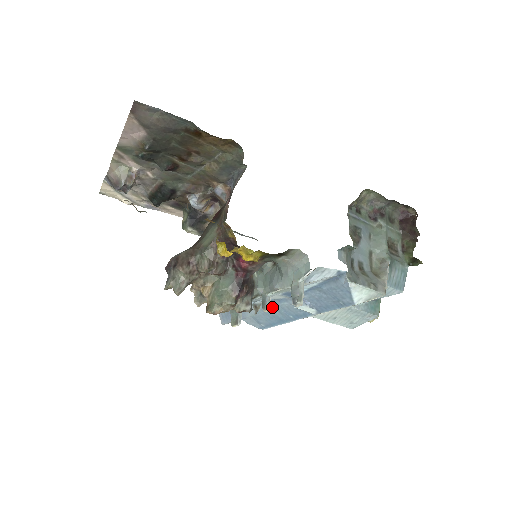
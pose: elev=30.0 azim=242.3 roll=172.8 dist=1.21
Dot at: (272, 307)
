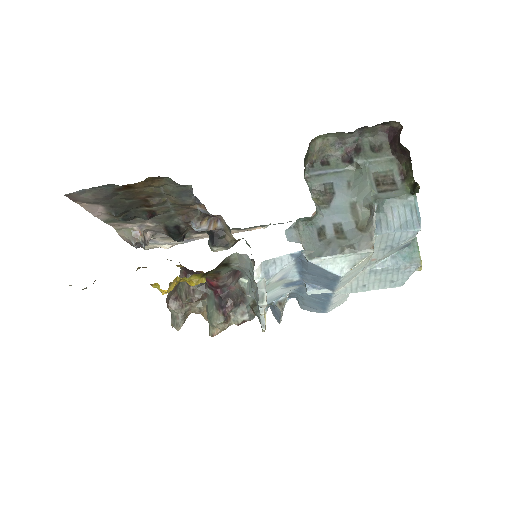
Dot at: (303, 295)
